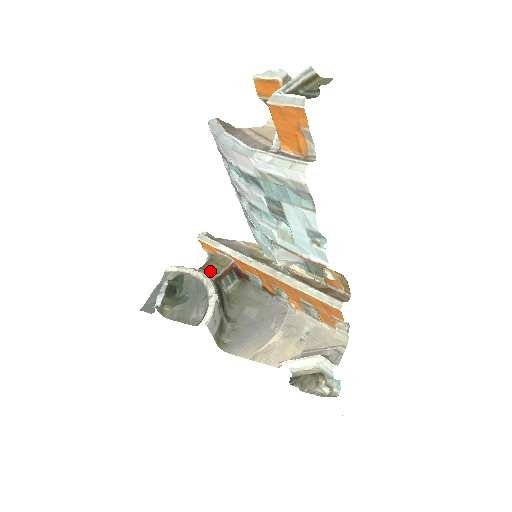
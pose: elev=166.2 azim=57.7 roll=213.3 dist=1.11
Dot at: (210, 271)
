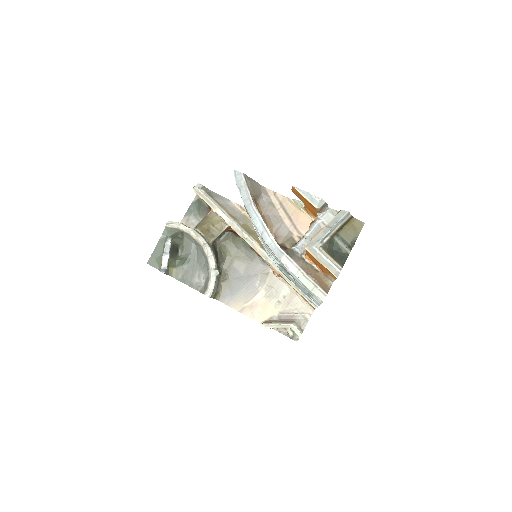
Dot at: (208, 234)
